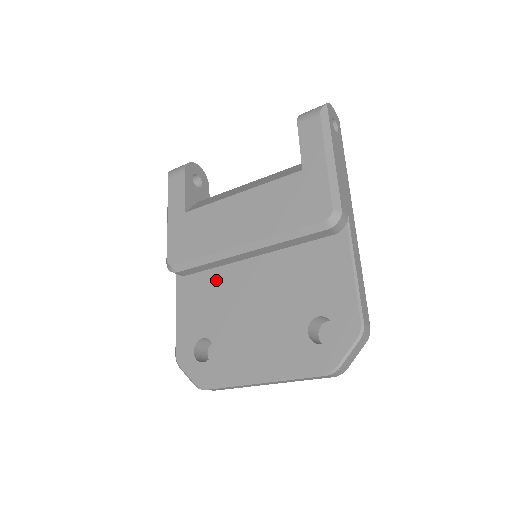
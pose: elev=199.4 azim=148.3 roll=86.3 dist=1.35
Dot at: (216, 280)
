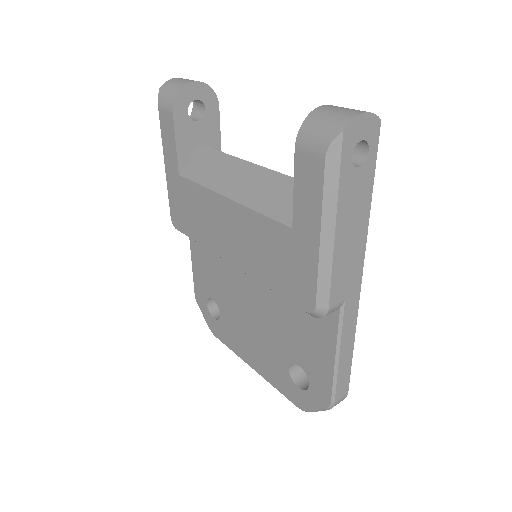
Dot at: occluded
